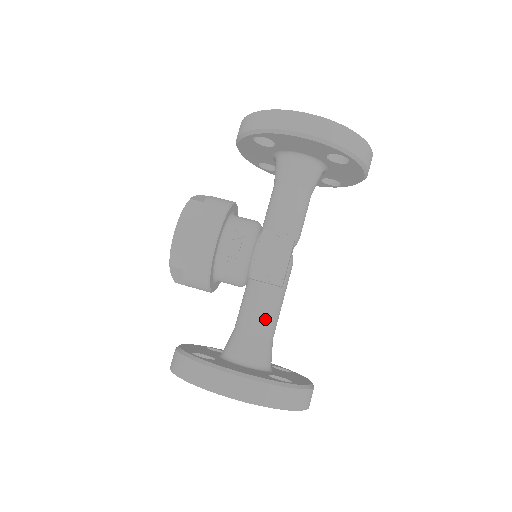
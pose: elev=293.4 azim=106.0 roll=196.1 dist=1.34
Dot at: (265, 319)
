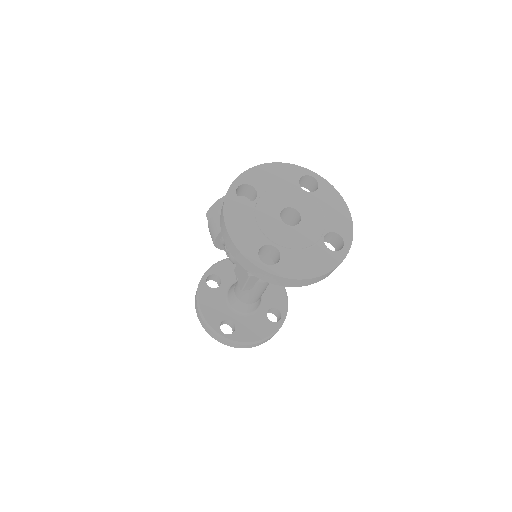
Dot at: (240, 294)
